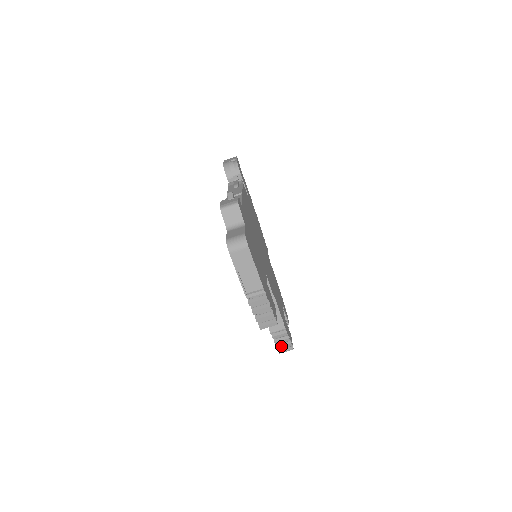
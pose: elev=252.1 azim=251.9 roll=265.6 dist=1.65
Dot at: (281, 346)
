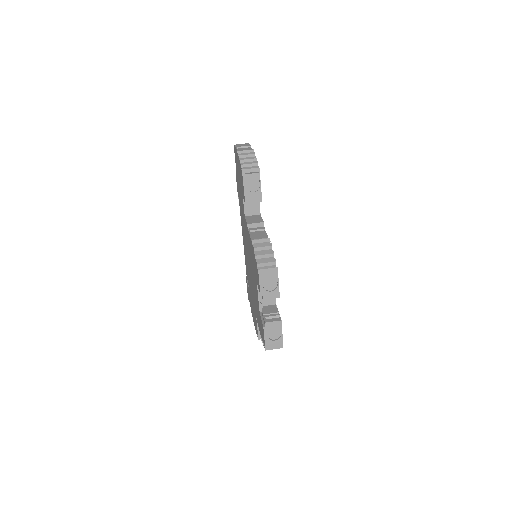
Dot at: (262, 260)
